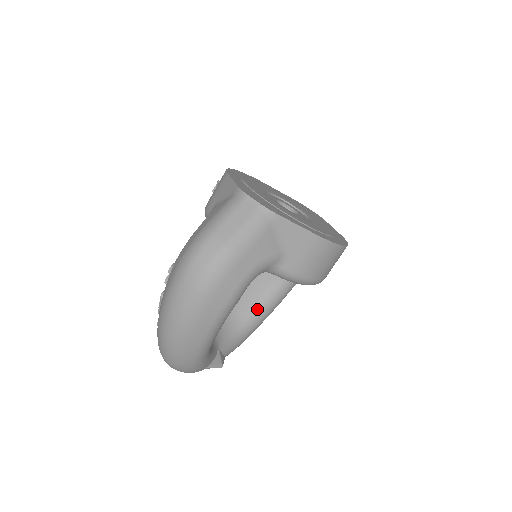
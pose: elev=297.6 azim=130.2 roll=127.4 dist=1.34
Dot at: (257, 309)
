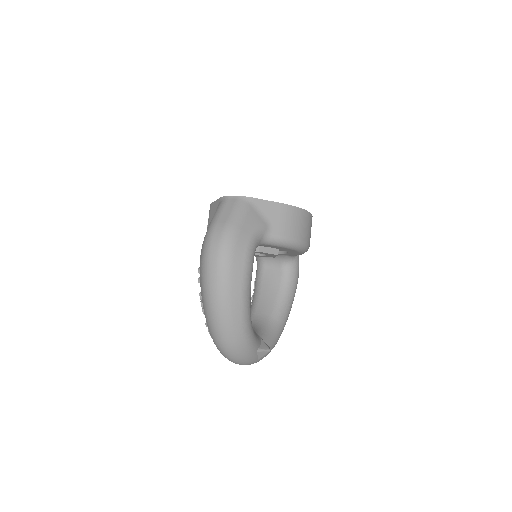
Dot at: (278, 306)
